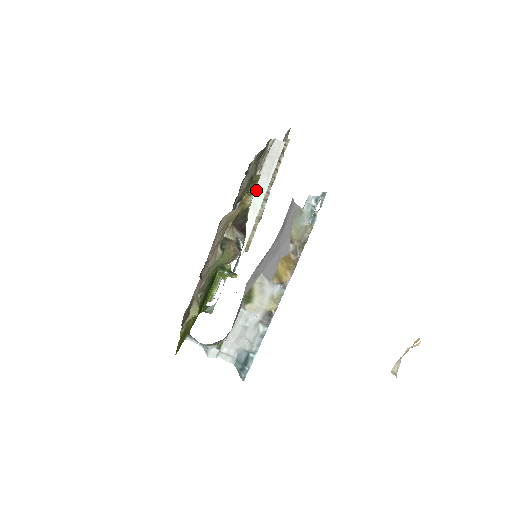
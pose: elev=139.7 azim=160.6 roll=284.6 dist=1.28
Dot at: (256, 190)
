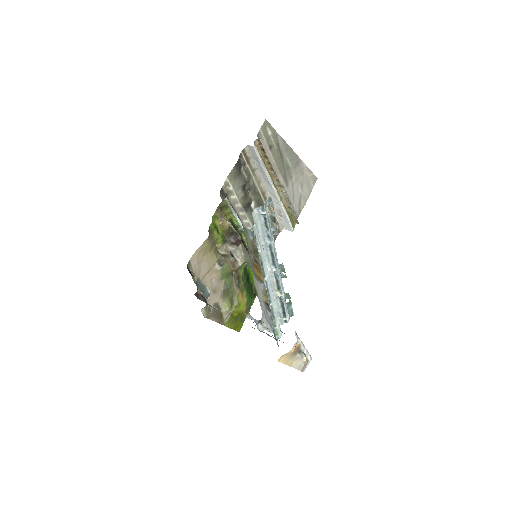
Dot at: (266, 184)
